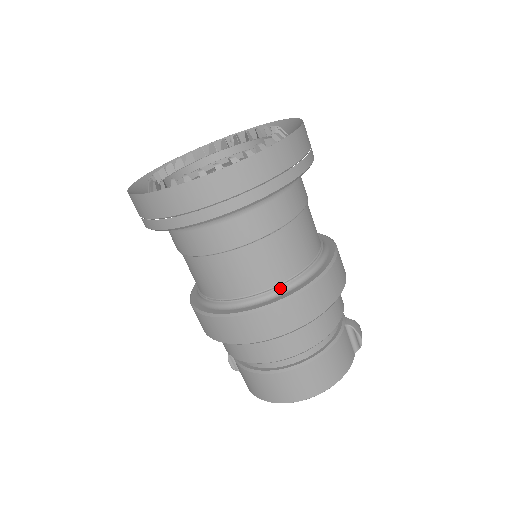
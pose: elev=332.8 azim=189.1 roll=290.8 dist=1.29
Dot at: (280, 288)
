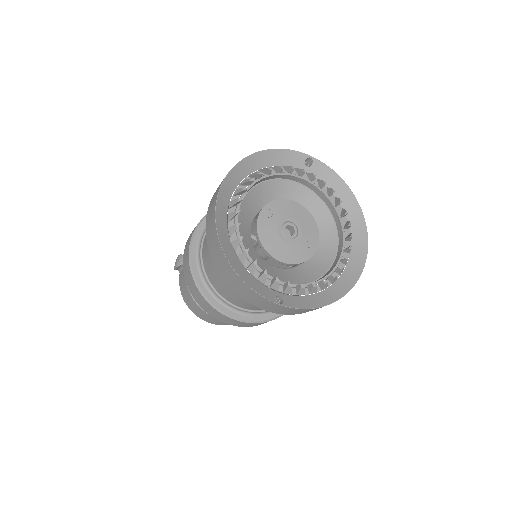
Dot at: (264, 312)
